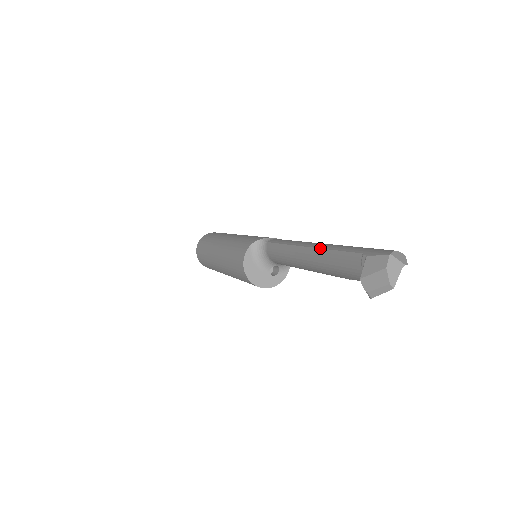
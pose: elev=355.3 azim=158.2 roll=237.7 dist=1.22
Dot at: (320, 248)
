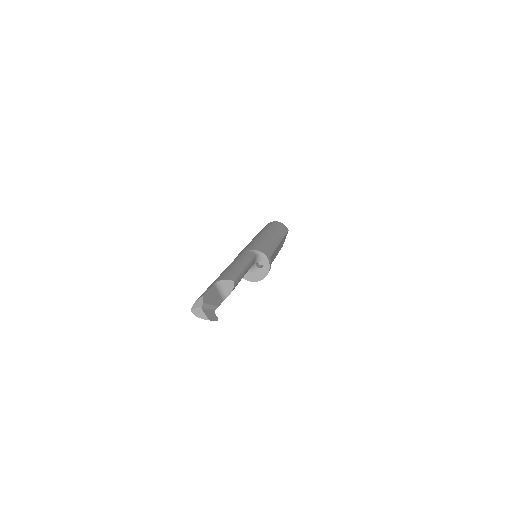
Dot at: occluded
